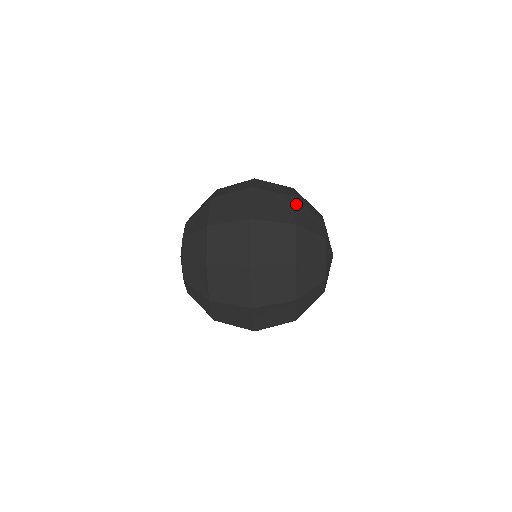
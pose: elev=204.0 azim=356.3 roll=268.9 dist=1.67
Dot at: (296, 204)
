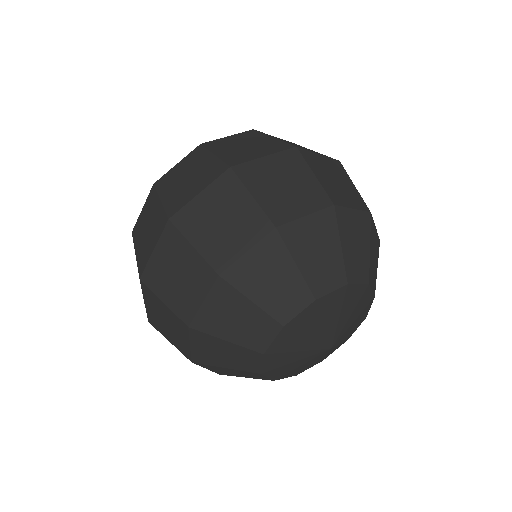
Dot at: (263, 242)
